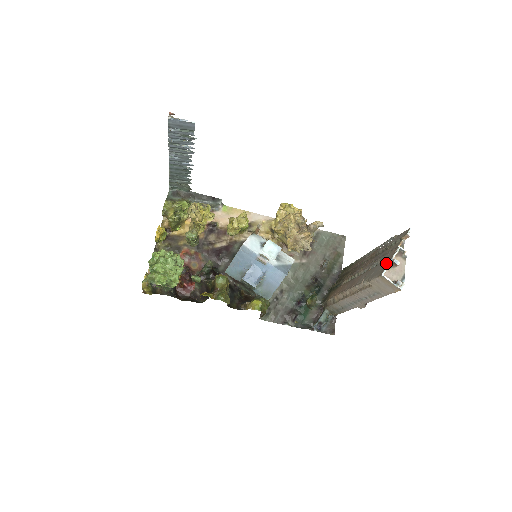
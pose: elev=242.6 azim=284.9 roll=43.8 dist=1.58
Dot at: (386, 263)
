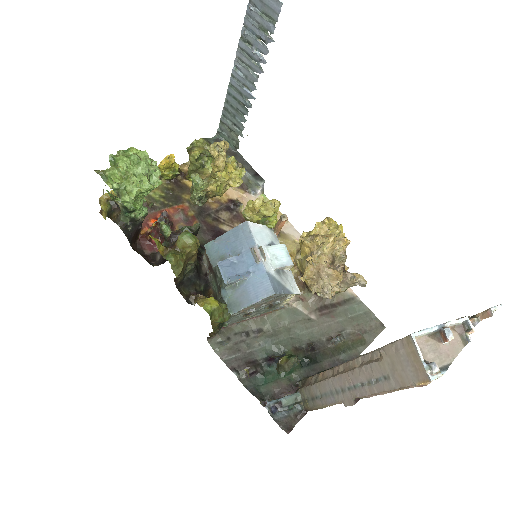
Dot at: occluded
